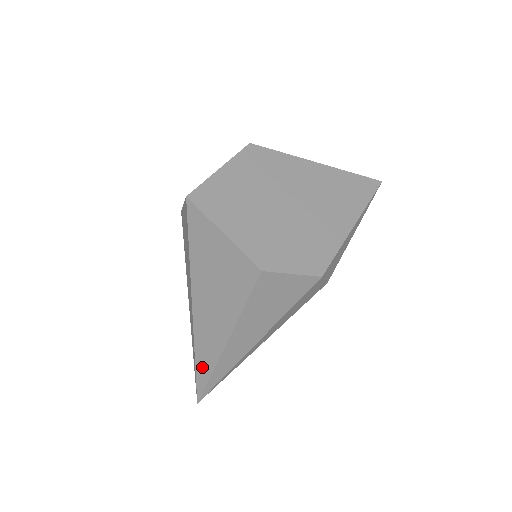
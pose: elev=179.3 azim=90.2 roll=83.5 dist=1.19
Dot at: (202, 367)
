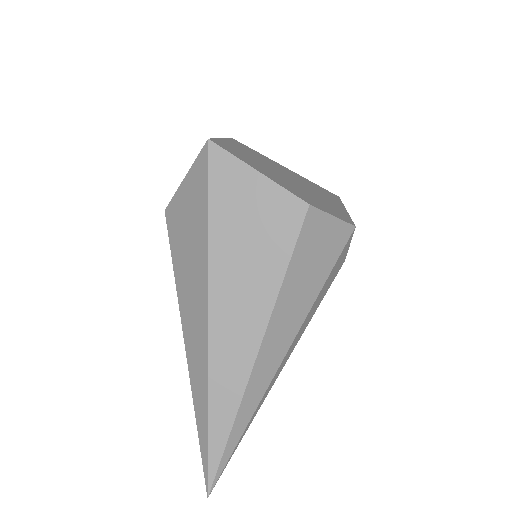
Dot at: (220, 410)
